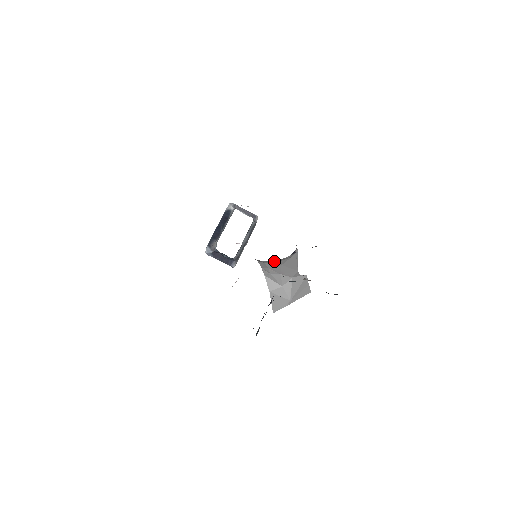
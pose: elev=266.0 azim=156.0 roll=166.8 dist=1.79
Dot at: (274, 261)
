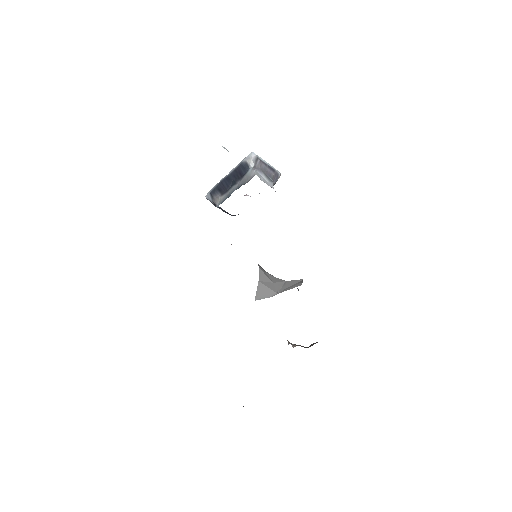
Dot at: occluded
